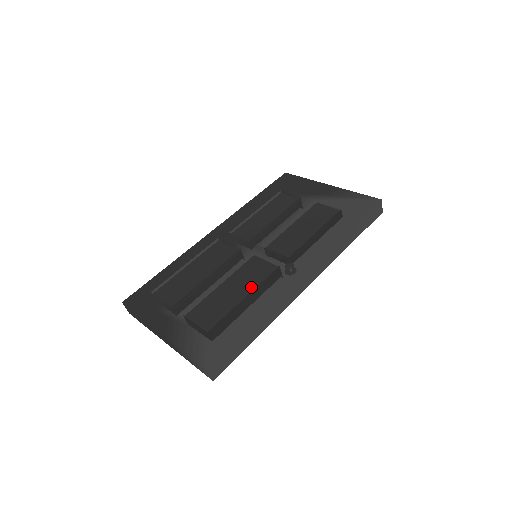
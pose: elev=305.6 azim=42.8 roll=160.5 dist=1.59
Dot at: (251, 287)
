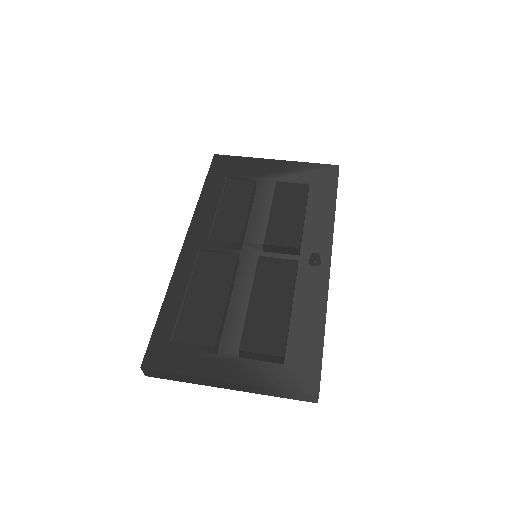
Dot at: (287, 291)
